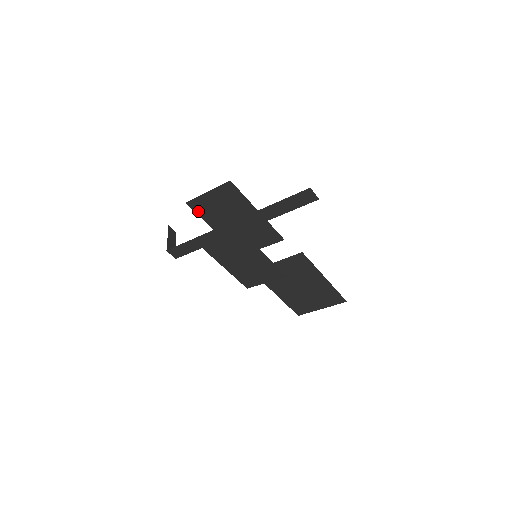
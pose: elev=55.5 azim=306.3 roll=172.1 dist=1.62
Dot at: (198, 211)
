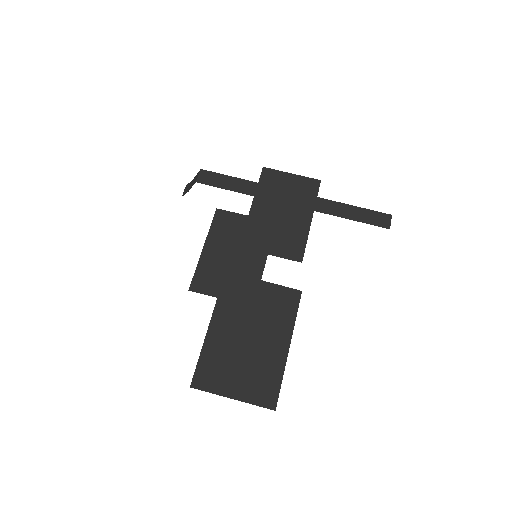
Dot at: (263, 180)
